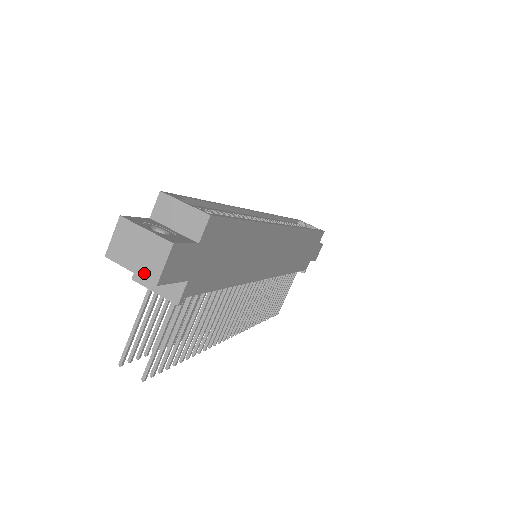
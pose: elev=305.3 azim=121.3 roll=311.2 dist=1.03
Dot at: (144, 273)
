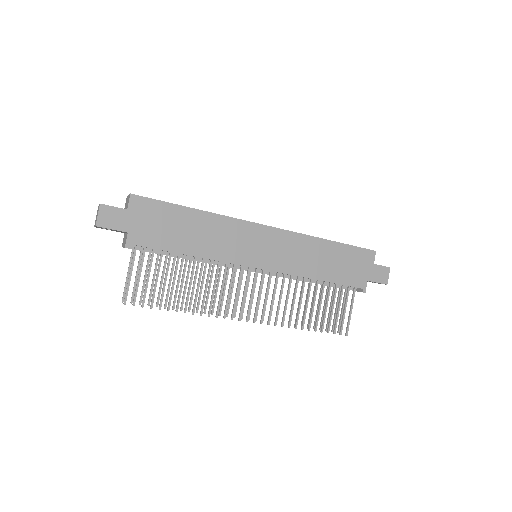
Dot at: (95, 224)
